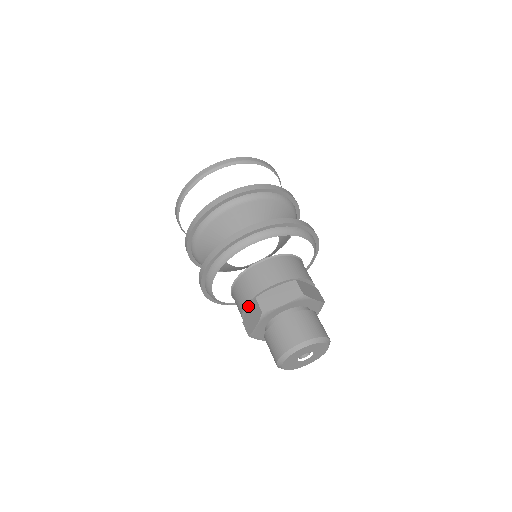
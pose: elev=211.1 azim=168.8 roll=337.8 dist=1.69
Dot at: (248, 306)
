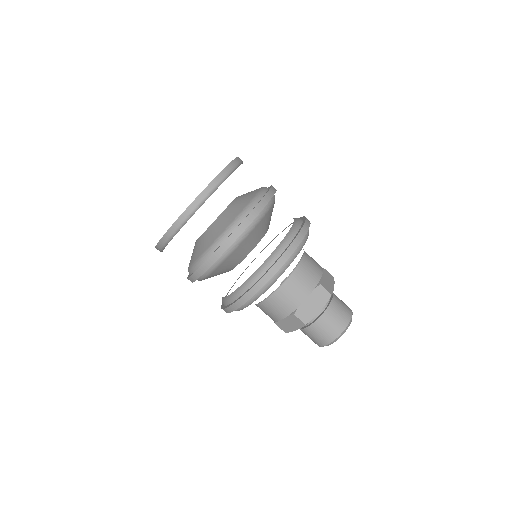
Dot at: (283, 317)
